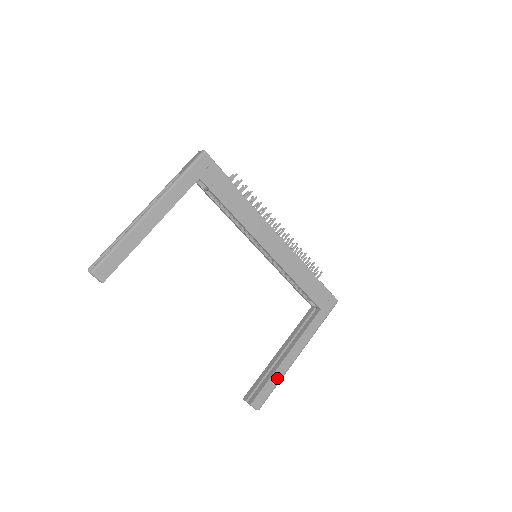
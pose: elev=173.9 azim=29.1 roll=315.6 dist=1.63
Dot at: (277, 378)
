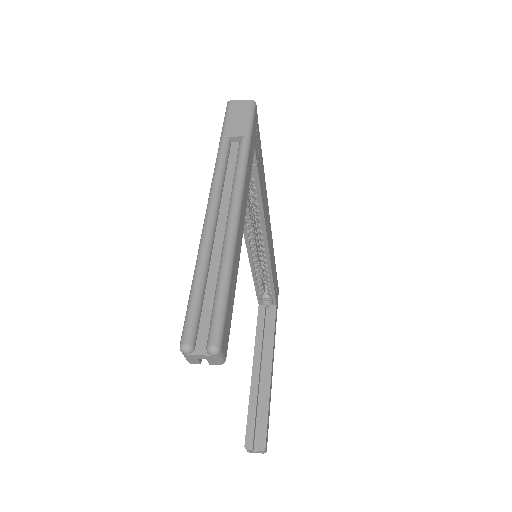
Dot at: occluded
